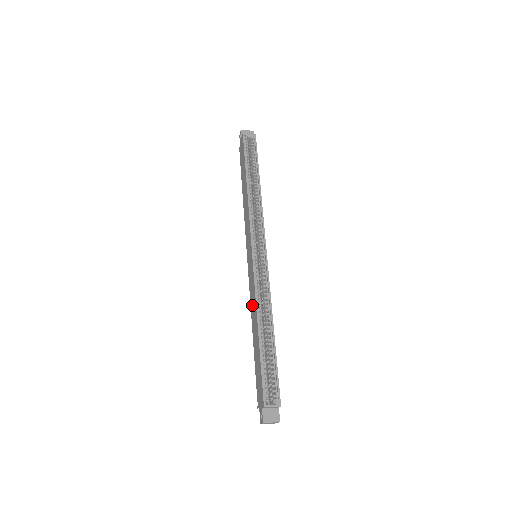
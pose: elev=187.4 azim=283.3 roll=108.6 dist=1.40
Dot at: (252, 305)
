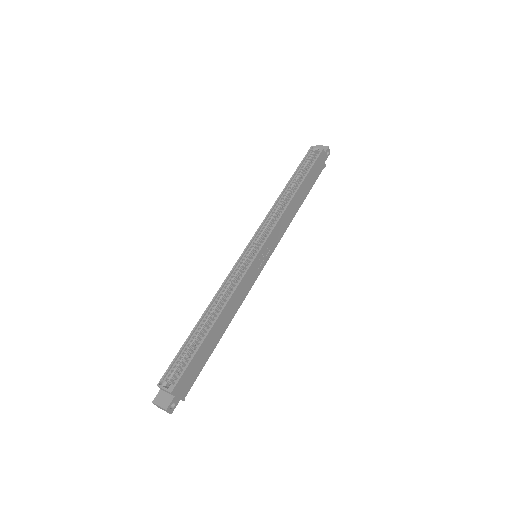
Dot at: (223, 298)
